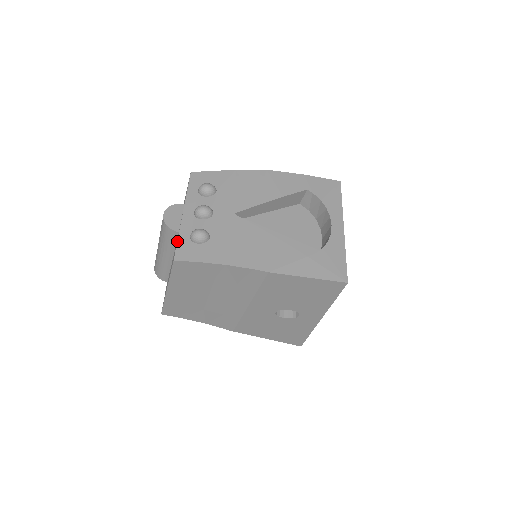
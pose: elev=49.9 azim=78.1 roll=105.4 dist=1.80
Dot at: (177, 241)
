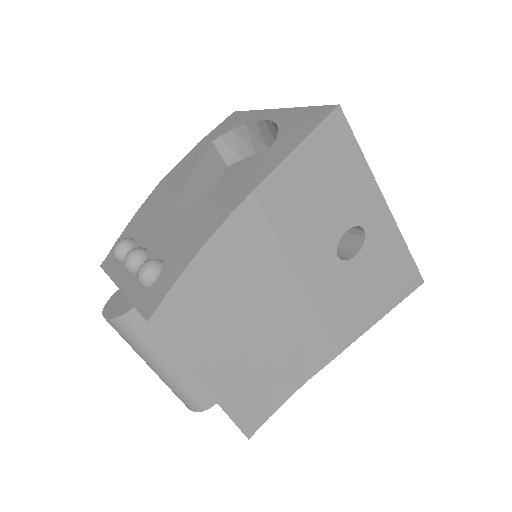
Dot at: occluded
